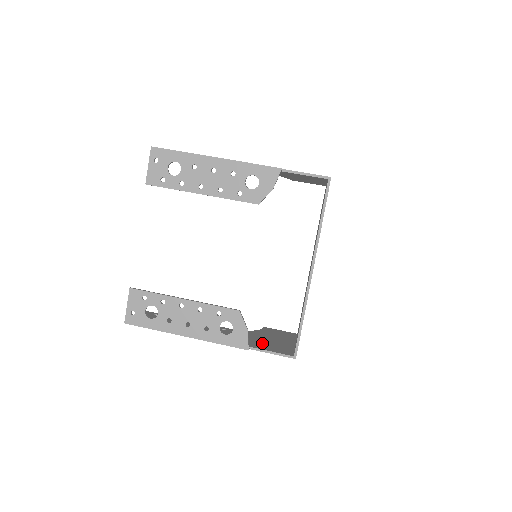
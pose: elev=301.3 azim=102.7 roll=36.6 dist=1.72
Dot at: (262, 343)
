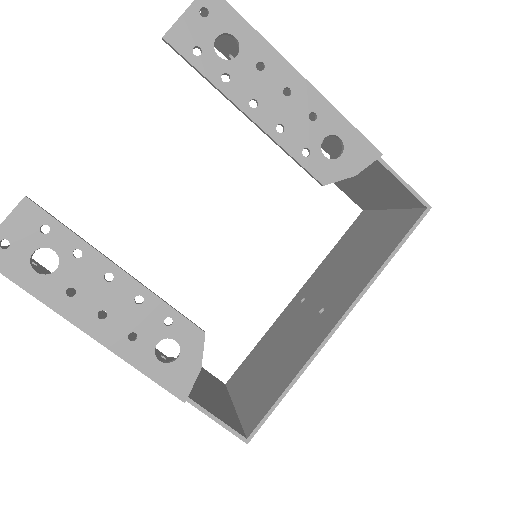
Dot at: (198, 392)
